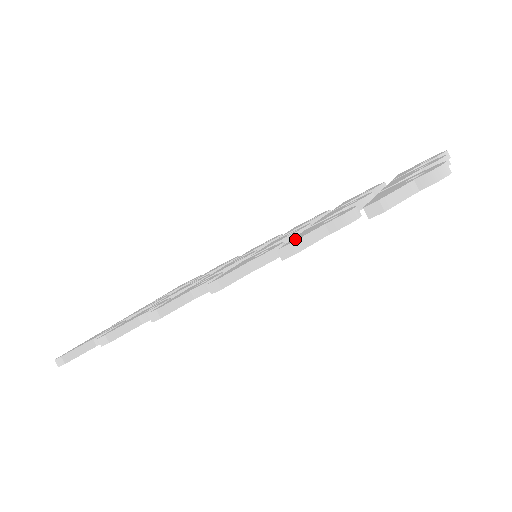
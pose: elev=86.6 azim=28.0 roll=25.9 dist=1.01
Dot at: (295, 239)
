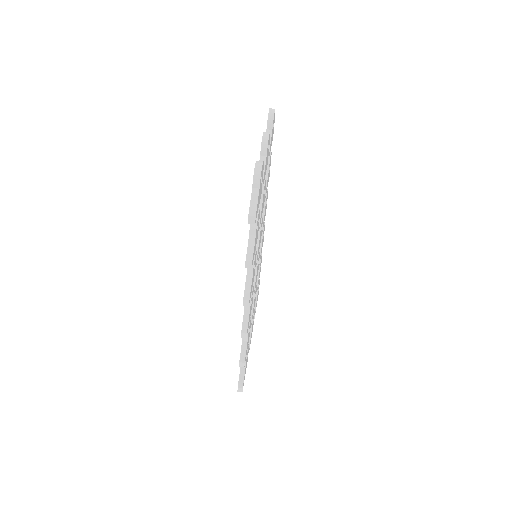
Dot at: occluded
